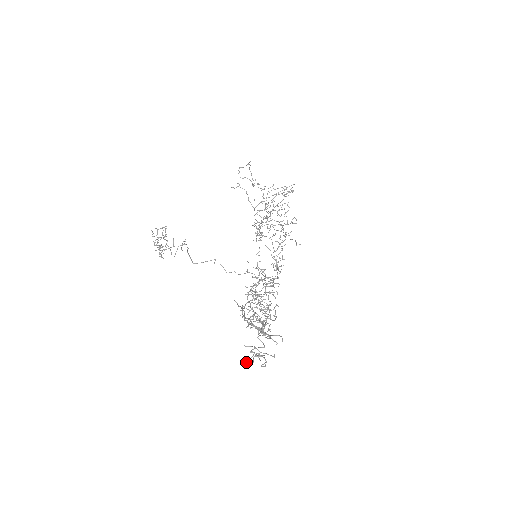
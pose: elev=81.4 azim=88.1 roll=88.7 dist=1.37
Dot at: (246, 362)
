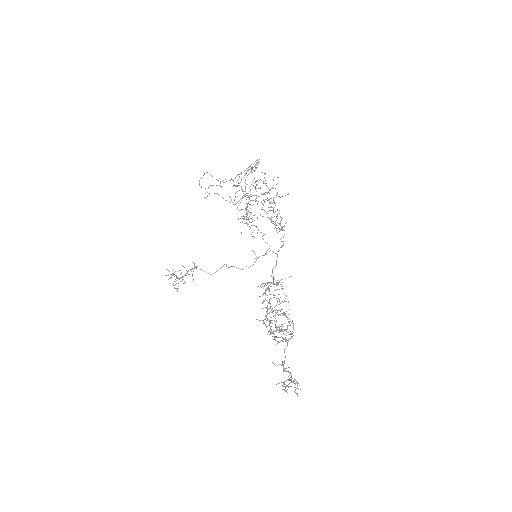
Dot at: occluded
